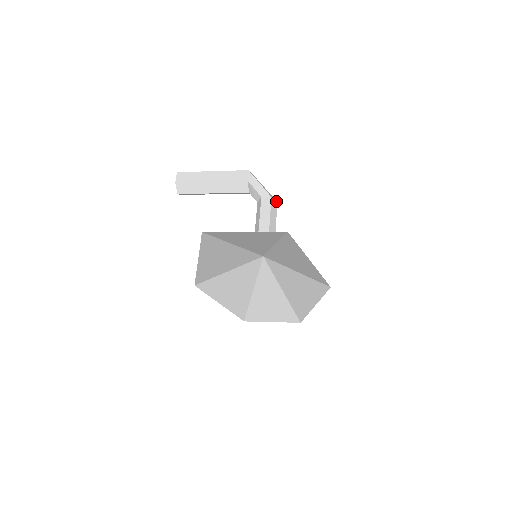
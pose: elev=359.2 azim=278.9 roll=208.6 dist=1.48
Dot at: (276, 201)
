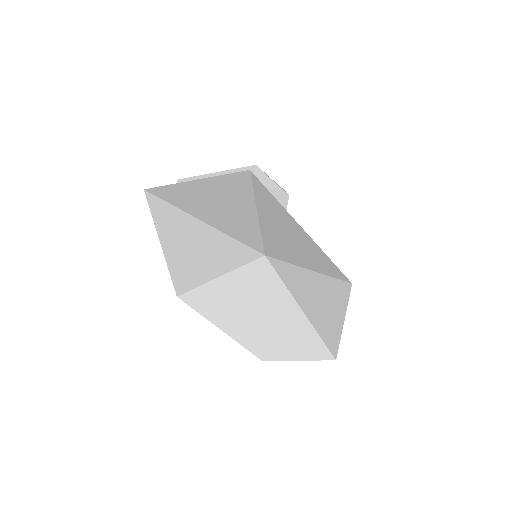
Dot at: (287, 193)
